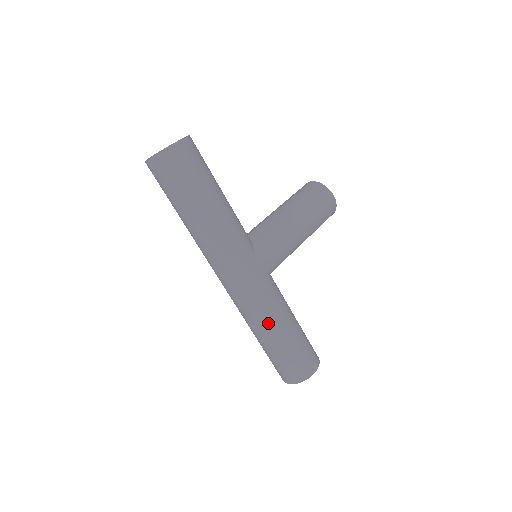
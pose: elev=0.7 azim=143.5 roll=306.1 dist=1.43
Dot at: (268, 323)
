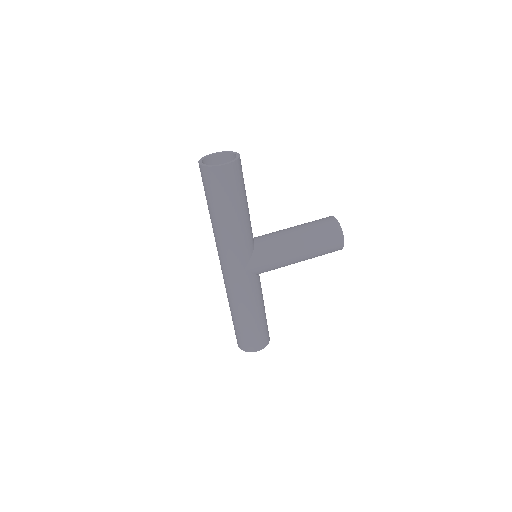
Dot at: (238, 306)
